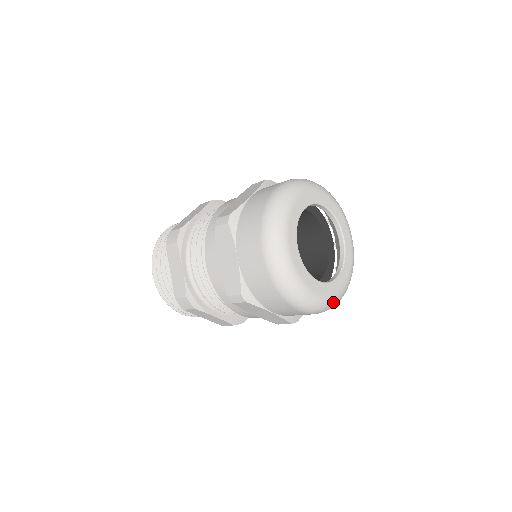
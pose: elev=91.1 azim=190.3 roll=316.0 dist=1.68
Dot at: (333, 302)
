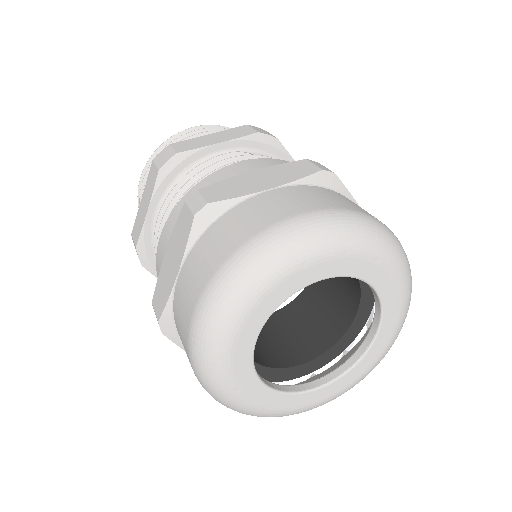
Dot at: (283, 415)
